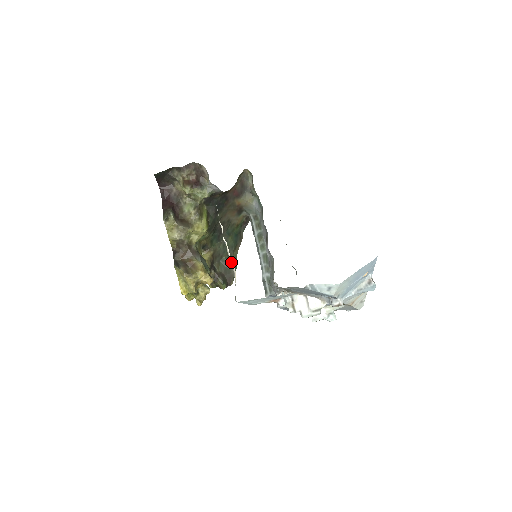
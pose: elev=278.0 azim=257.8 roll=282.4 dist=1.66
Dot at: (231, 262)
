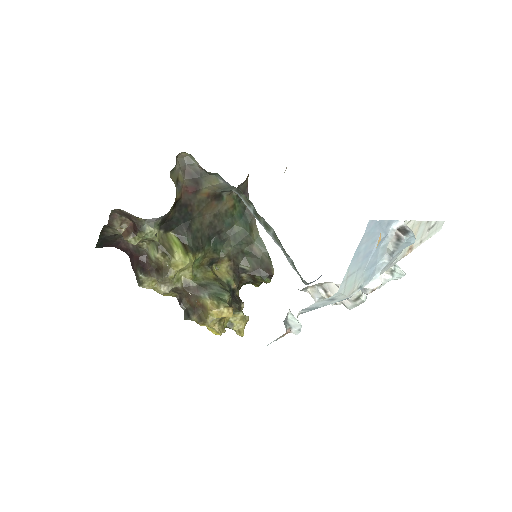
Dot at: (257, 249)
